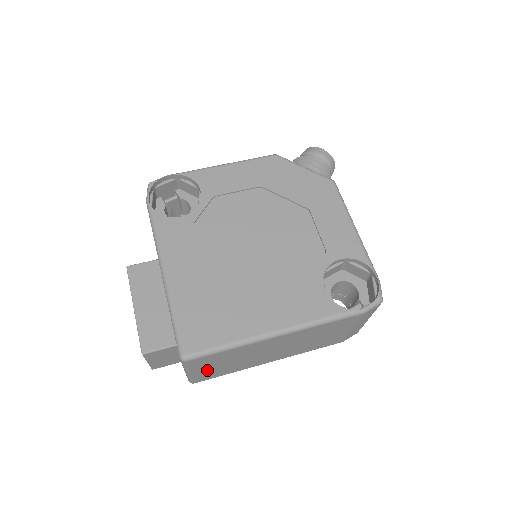
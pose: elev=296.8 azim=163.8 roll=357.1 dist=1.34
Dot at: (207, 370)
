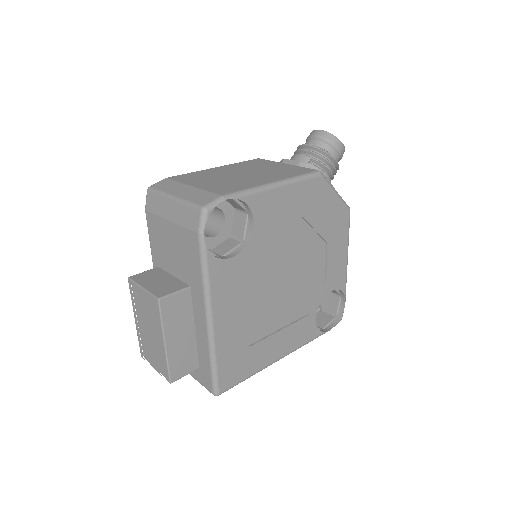
Dot at: occluded
